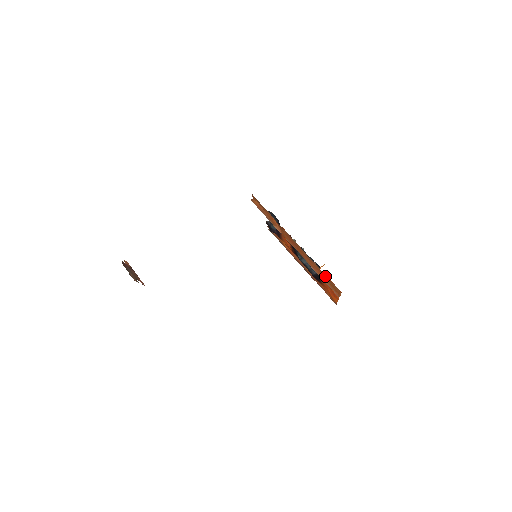
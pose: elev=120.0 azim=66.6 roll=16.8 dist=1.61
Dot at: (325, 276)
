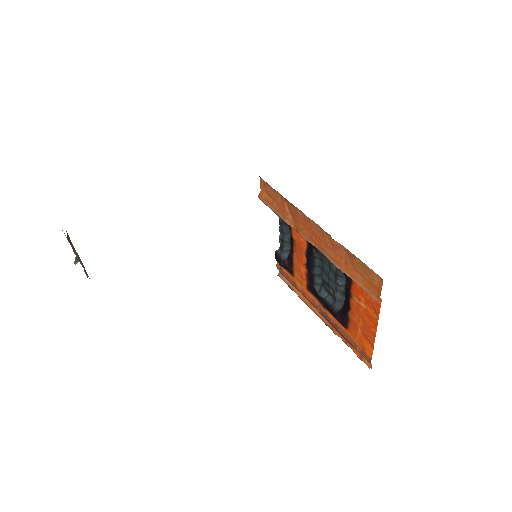
Dot at: (357, 262)
